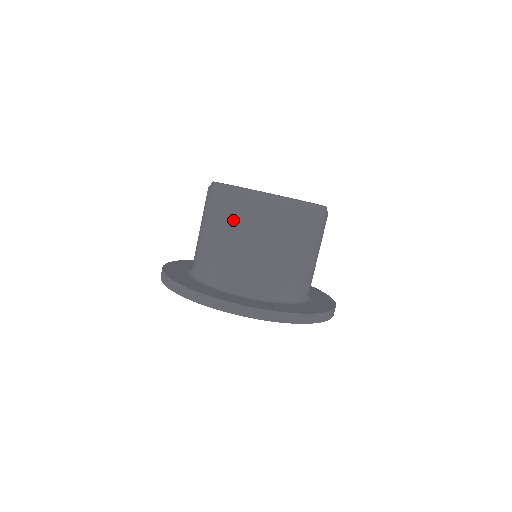
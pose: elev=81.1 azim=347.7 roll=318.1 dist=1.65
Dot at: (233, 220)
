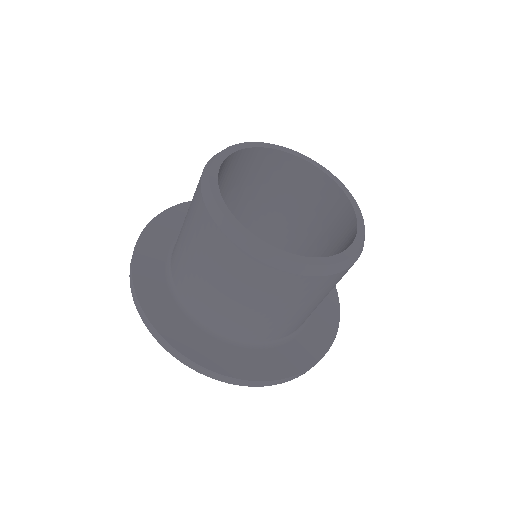
Dot at: (249, 284)
